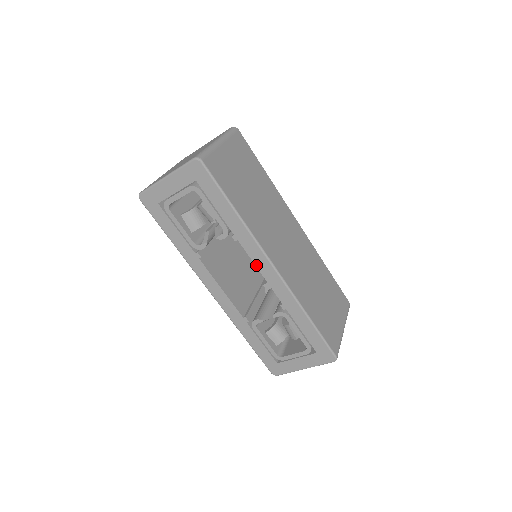
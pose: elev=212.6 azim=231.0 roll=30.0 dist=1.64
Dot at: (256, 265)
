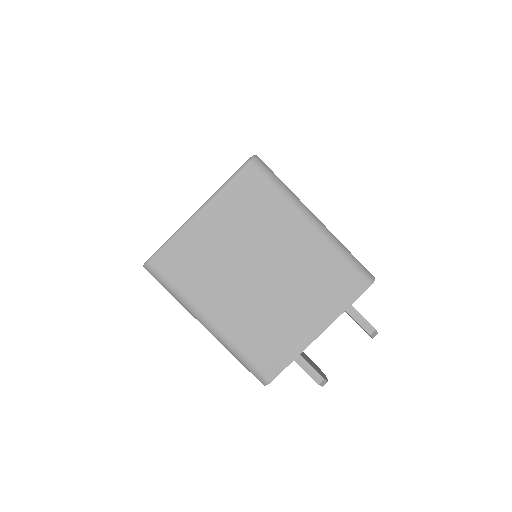
Dot at: occluded
